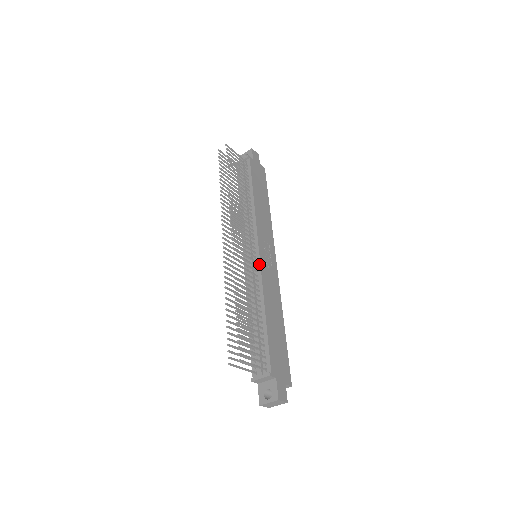
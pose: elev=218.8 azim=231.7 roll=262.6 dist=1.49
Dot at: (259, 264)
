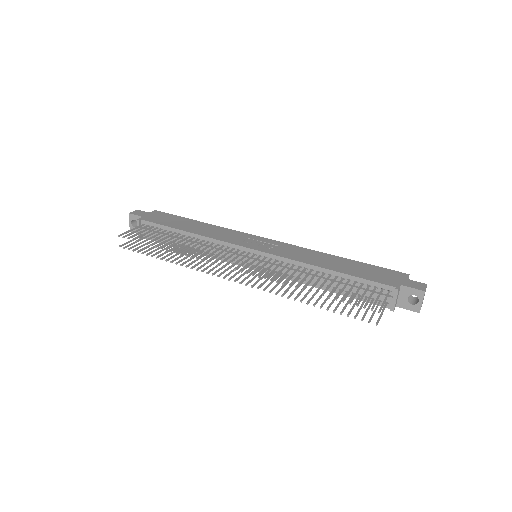
Dot at: (270, 255)
